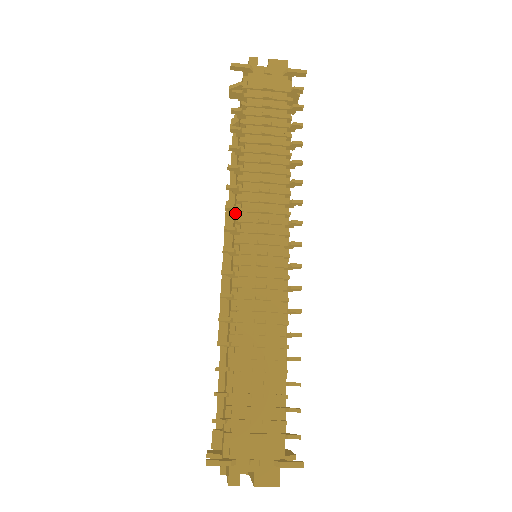
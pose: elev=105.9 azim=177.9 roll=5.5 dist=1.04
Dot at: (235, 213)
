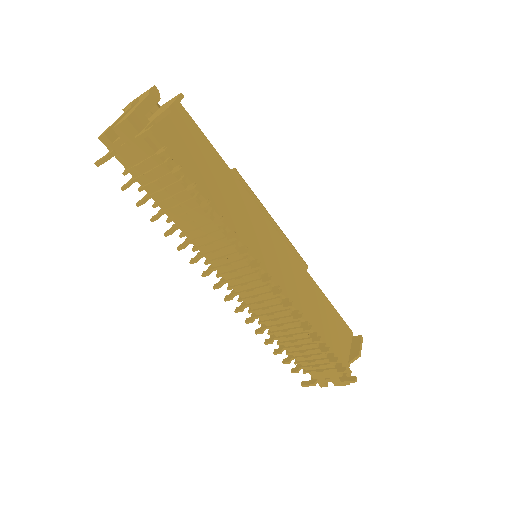
Dot at: (213, 267)
